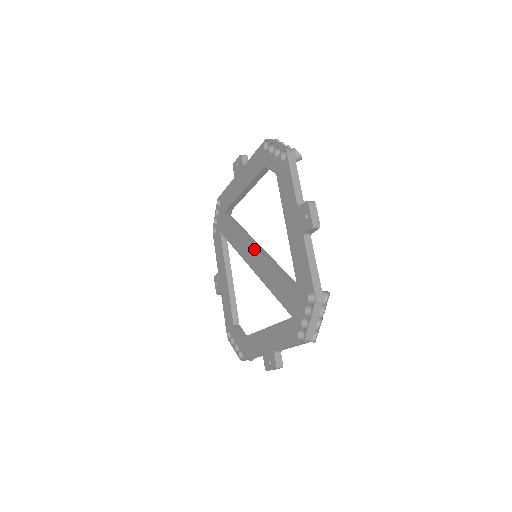
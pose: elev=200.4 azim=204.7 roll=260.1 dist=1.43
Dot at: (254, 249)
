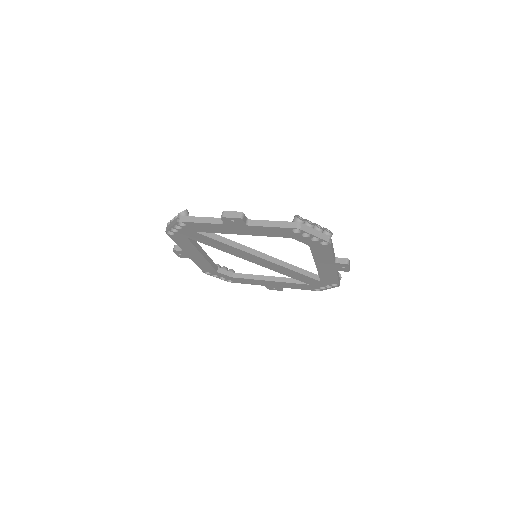
Dot at: (261, 259)
